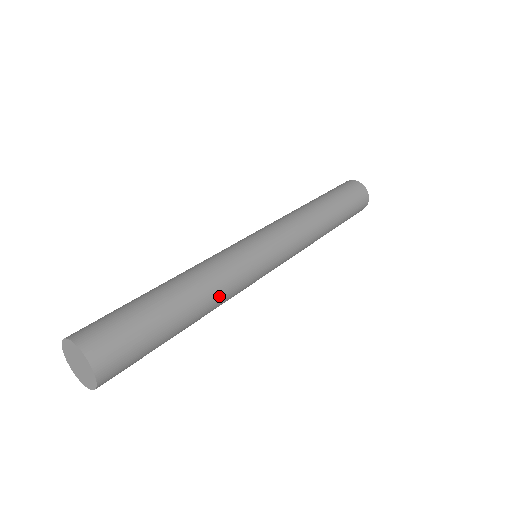
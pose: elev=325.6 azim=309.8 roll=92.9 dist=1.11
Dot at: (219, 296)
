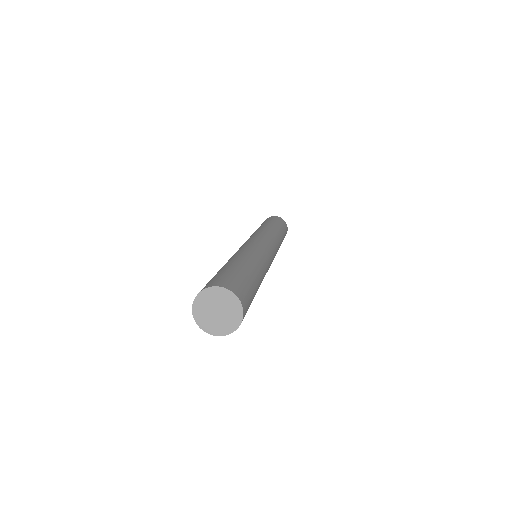
Dot at: (264, 275)
